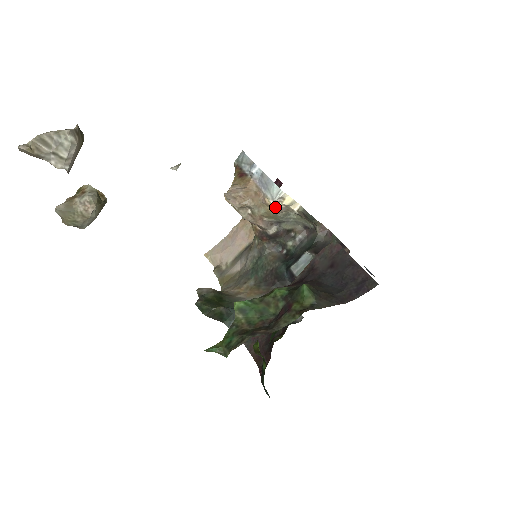
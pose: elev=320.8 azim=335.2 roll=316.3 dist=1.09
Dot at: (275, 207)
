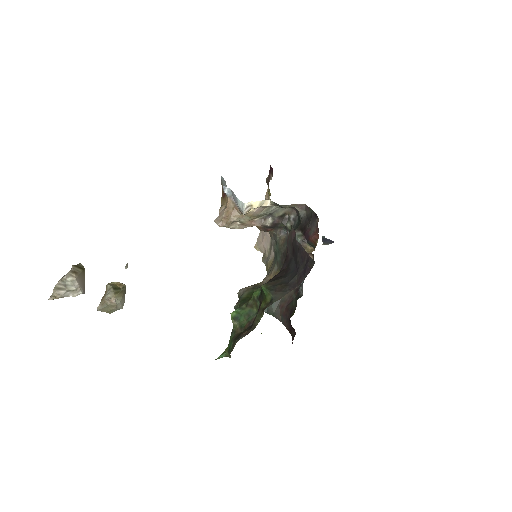
Dot at: (252, 212)
